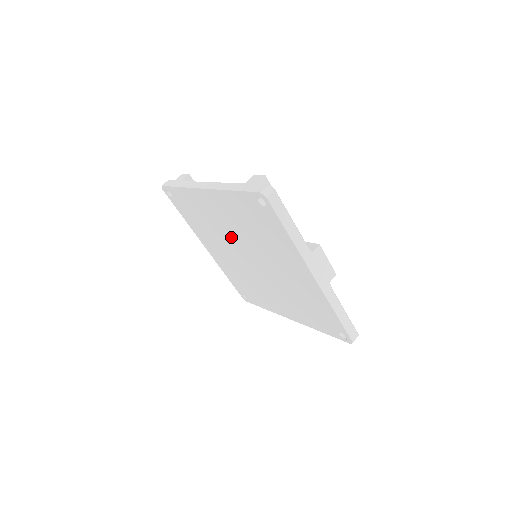
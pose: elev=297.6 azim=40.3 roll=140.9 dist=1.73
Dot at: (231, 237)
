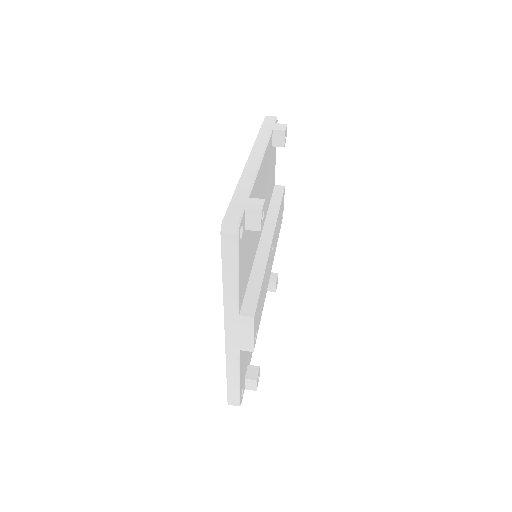
Dot at: occluded
